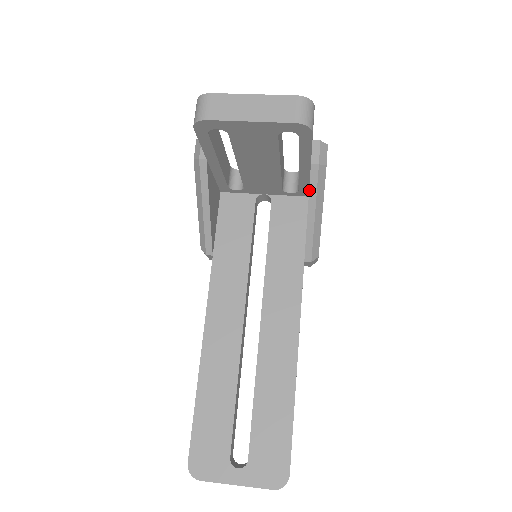
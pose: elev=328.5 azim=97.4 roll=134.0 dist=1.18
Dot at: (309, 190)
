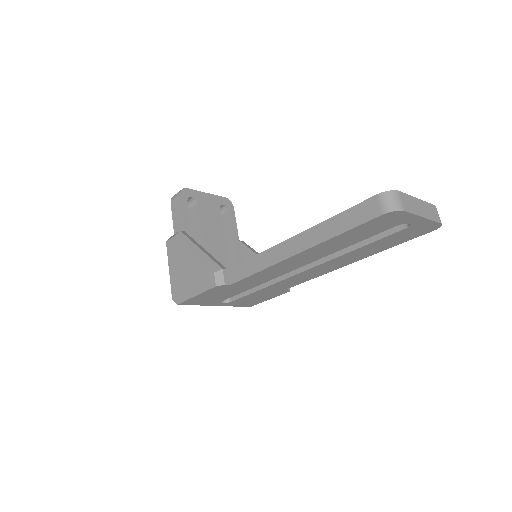
Dot at: (249, 248)
